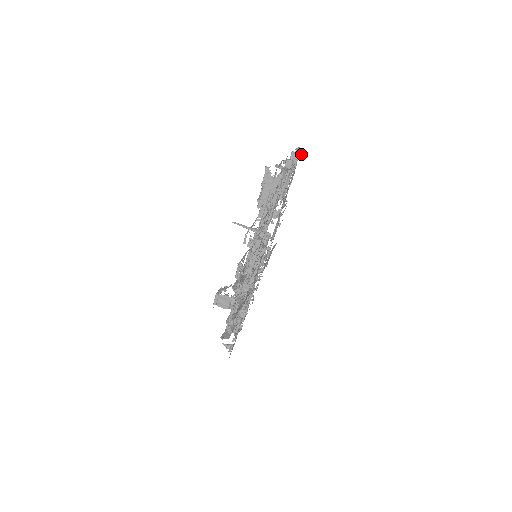
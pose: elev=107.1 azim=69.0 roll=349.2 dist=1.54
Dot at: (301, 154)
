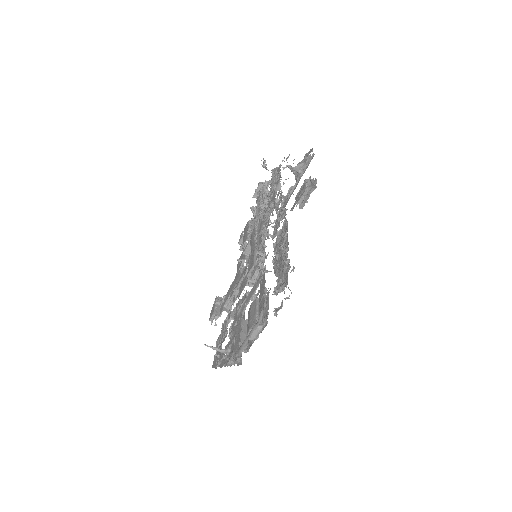
Dot at: occluded
